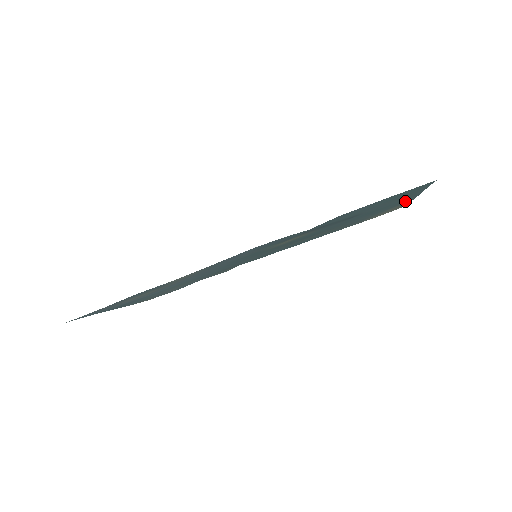
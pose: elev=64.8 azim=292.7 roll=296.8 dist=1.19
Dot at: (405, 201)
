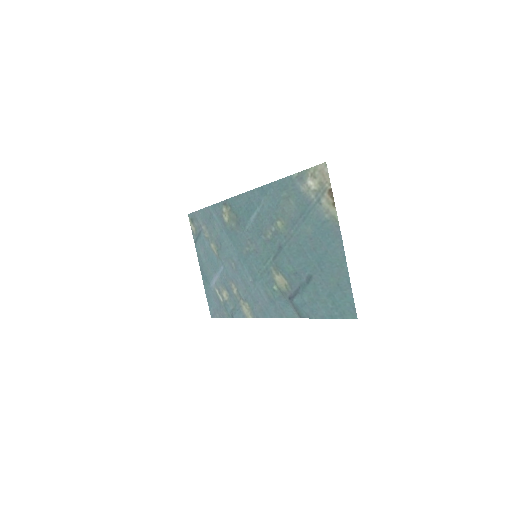
Dot at: (335, 242)
